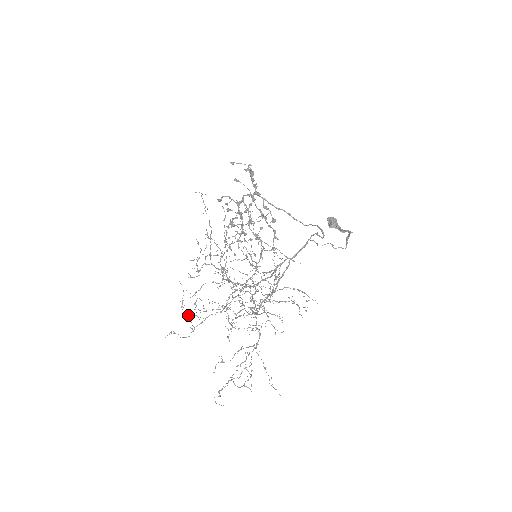
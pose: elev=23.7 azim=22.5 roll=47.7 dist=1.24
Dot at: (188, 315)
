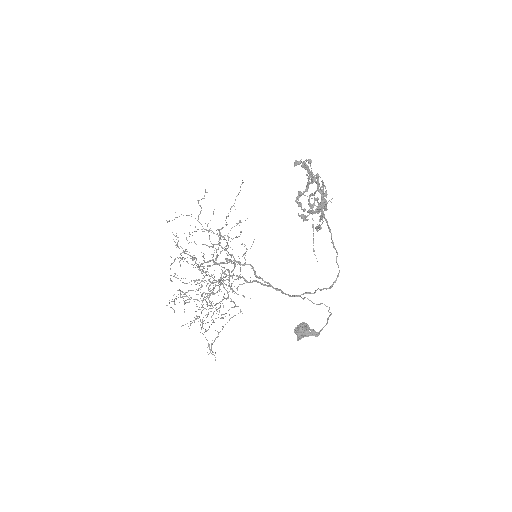
Dot at: (201, 207)
